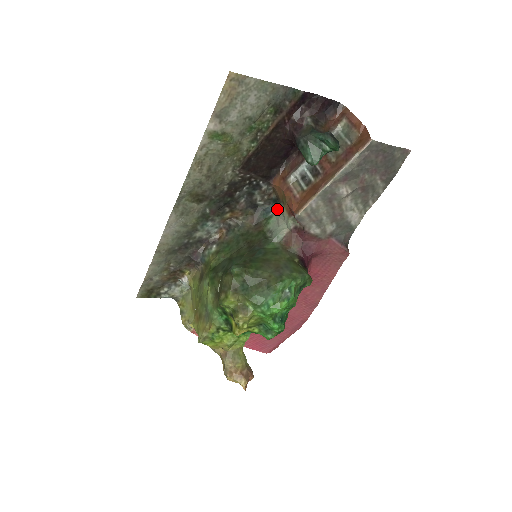
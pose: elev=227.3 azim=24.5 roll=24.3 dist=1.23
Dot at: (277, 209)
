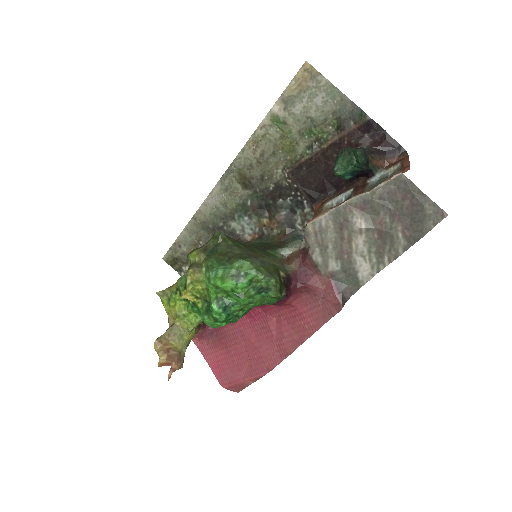
Dot at: occluded
